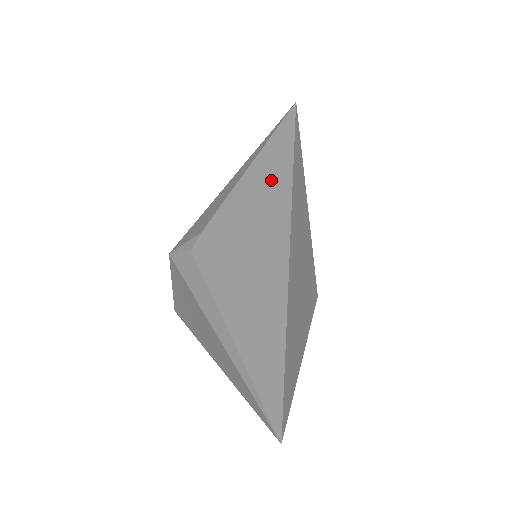
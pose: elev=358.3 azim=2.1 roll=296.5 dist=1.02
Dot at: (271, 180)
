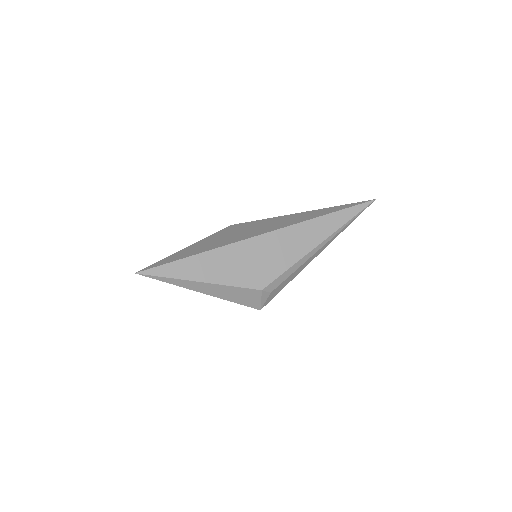
Dot at: (287, 221)
